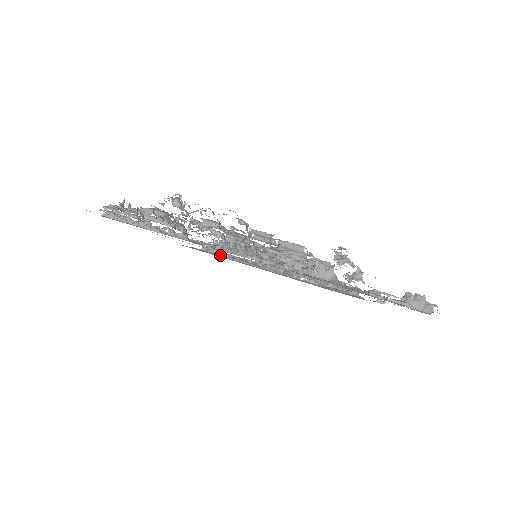
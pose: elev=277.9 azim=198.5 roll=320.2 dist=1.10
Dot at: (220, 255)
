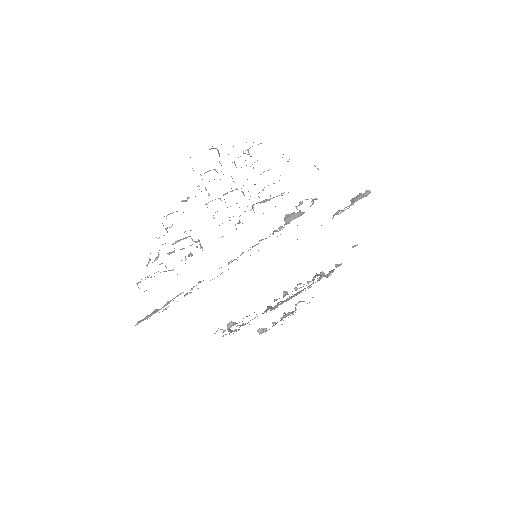
Dot at: occluded
